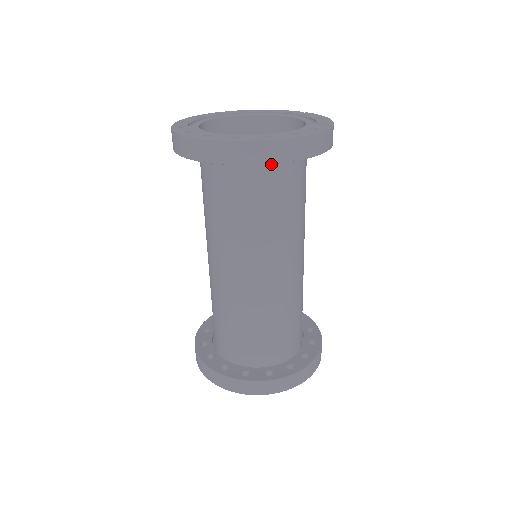
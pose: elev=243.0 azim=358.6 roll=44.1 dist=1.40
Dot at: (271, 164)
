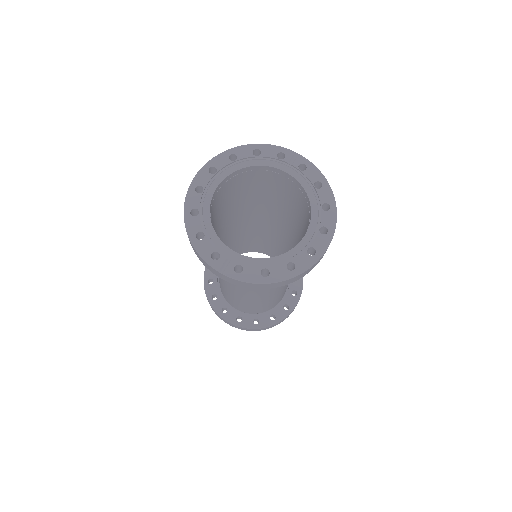
Dot at: occluded
